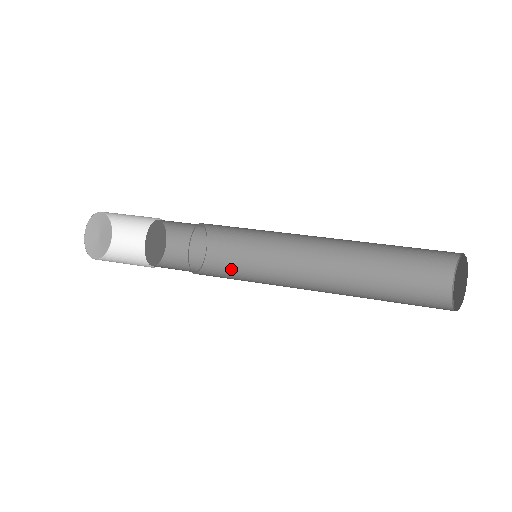
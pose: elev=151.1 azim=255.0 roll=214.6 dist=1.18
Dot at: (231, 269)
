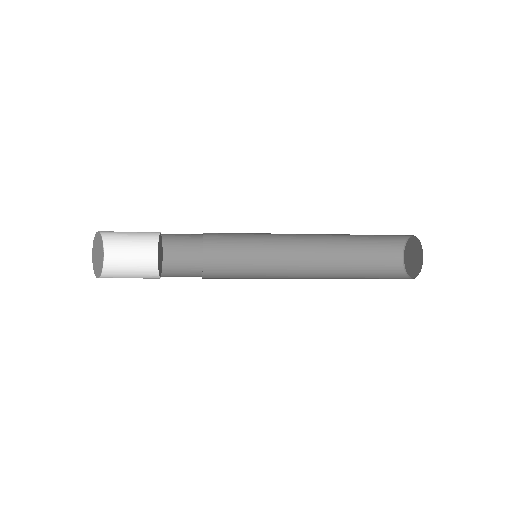
Dot at: occluded
